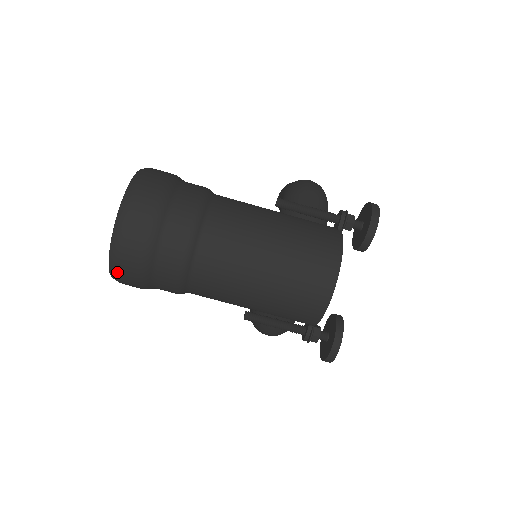
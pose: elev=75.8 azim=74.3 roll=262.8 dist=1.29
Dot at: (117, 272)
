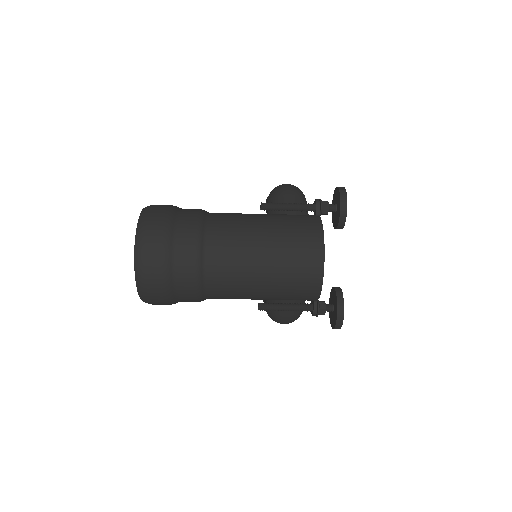
Dot at: (145, 293)
